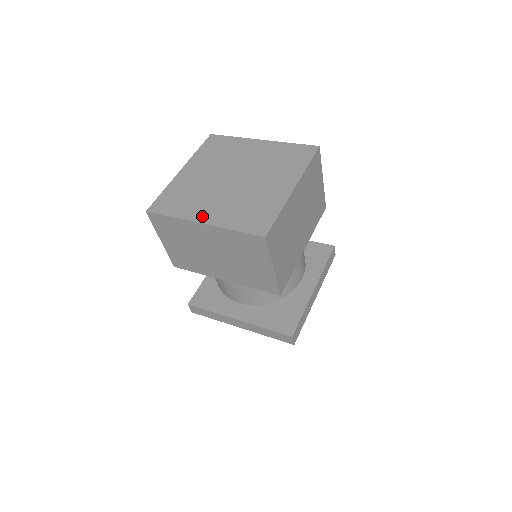
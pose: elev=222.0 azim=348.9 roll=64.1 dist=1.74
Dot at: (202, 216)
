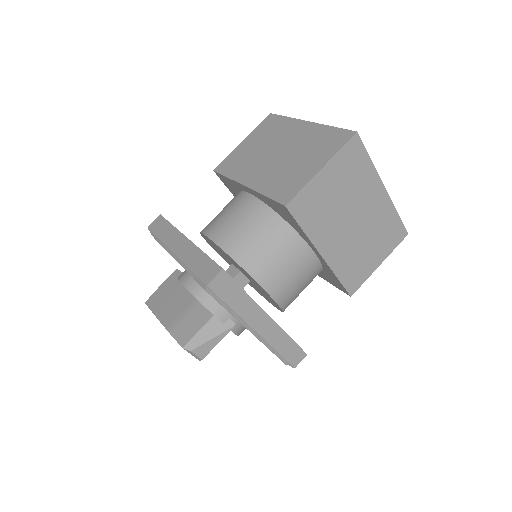
Dot at: occluded
